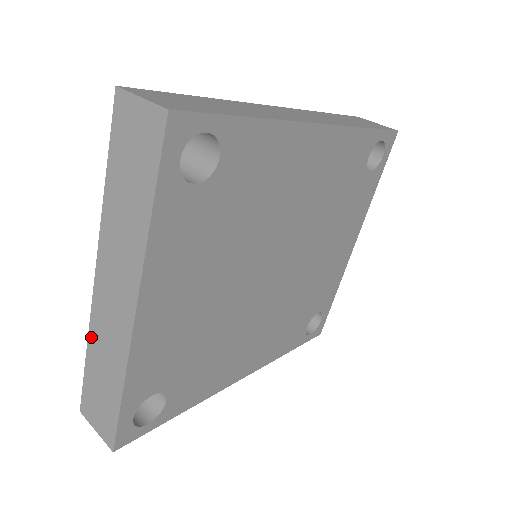
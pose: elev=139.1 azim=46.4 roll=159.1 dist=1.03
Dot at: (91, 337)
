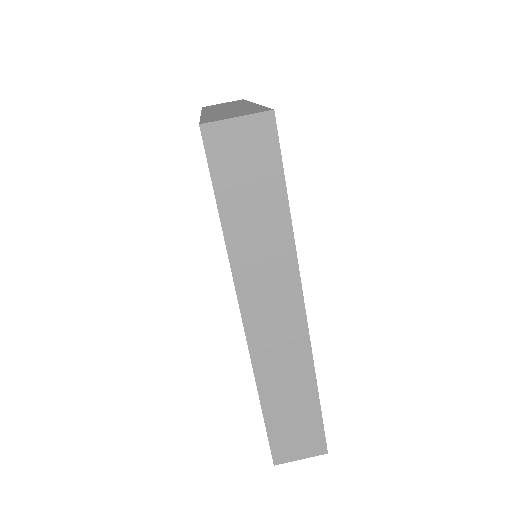
Dot at: occluded
